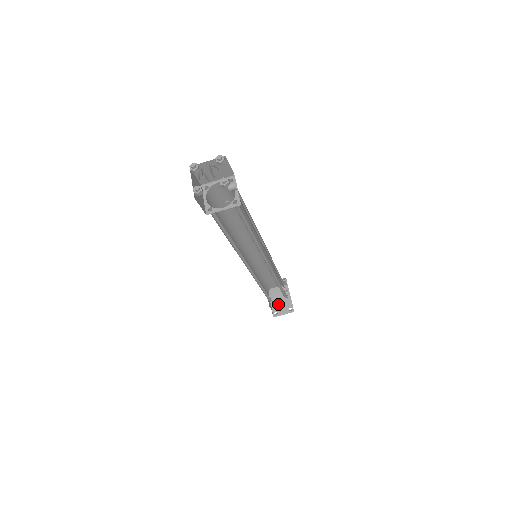
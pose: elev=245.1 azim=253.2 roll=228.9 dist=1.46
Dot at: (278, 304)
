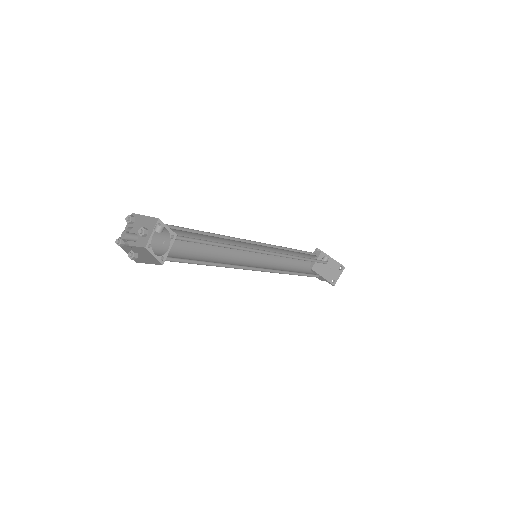
Dot at: (329, 273)
